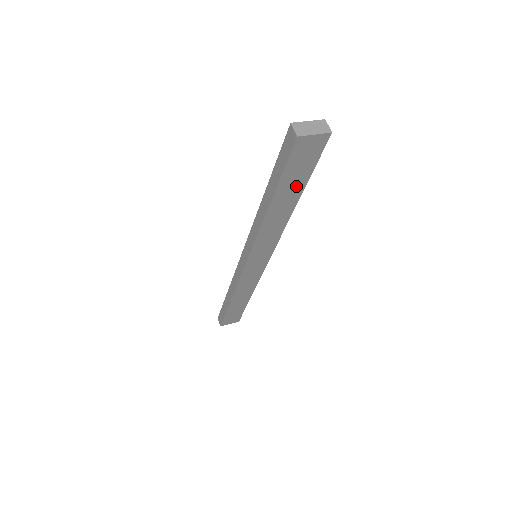
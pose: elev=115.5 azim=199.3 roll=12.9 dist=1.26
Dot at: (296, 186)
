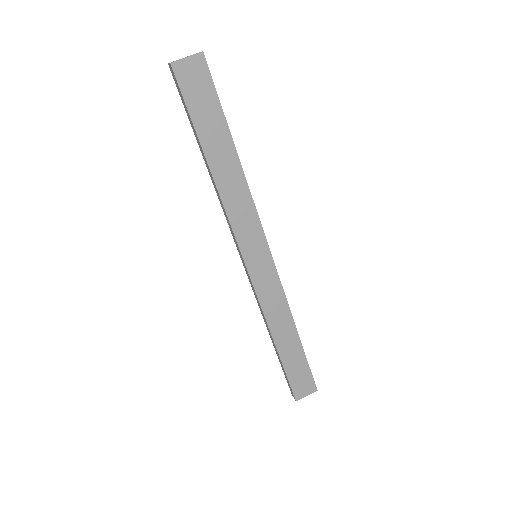
Dot at: (218, 129)
